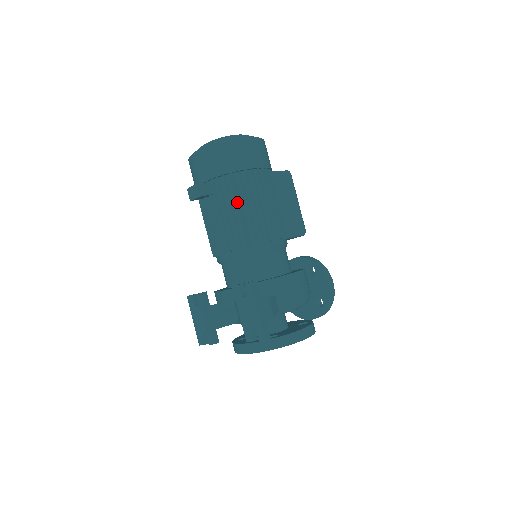
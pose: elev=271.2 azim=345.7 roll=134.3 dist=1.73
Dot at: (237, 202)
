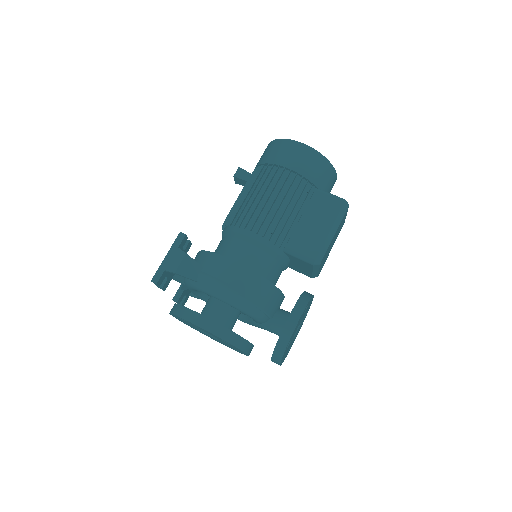
Dot at: (249, 188)
